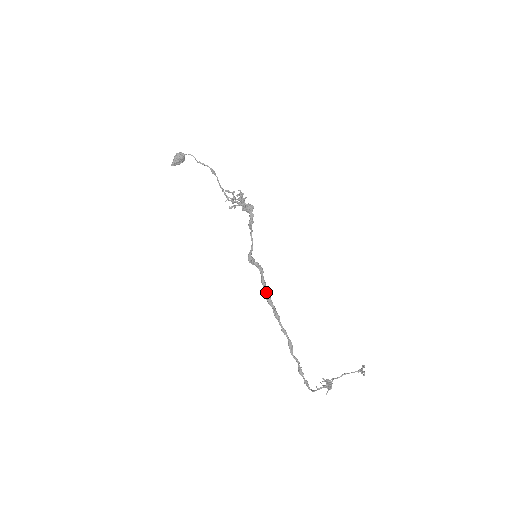
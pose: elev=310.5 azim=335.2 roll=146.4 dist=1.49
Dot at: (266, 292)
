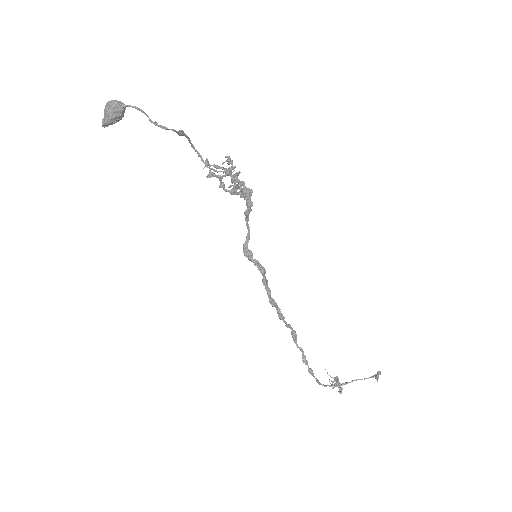
Dot at: (269, 295)
